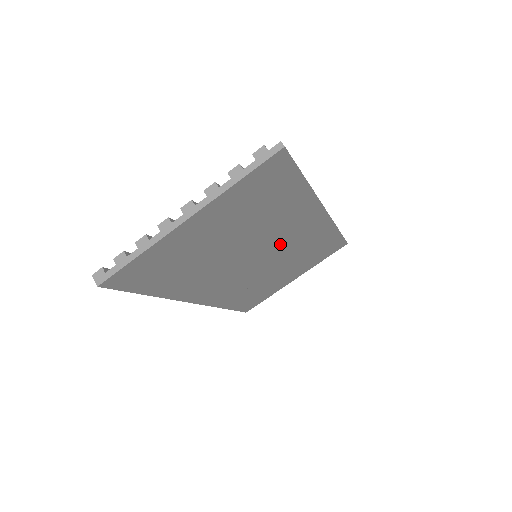
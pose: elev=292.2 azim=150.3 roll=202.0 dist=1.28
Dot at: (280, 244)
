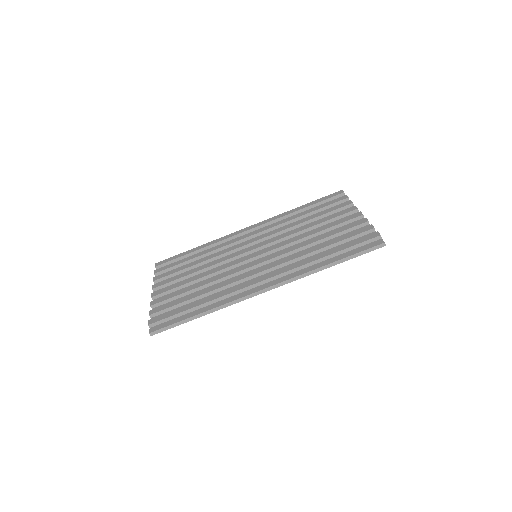
Dot at: occluded
